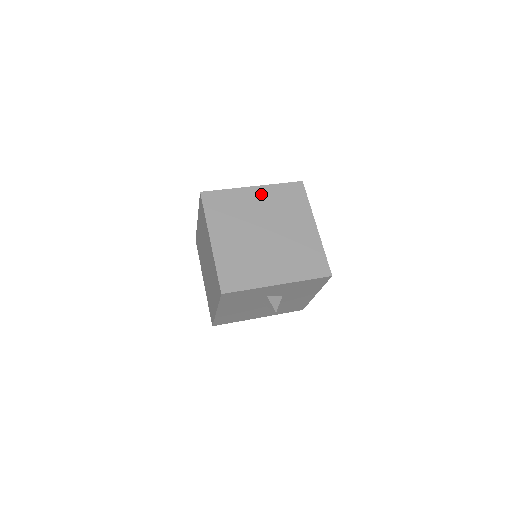
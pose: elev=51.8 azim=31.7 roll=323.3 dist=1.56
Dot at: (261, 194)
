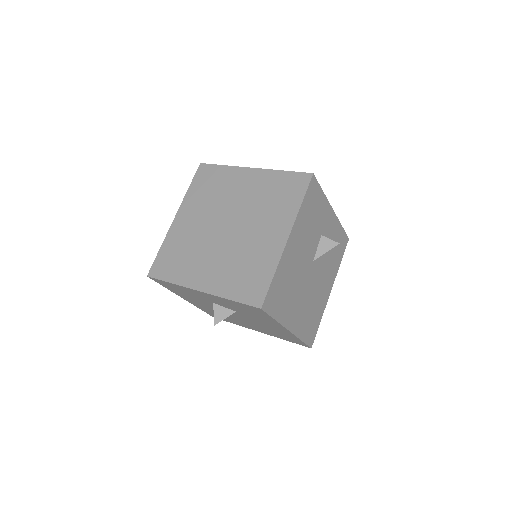
Dot at: (254, 179)
